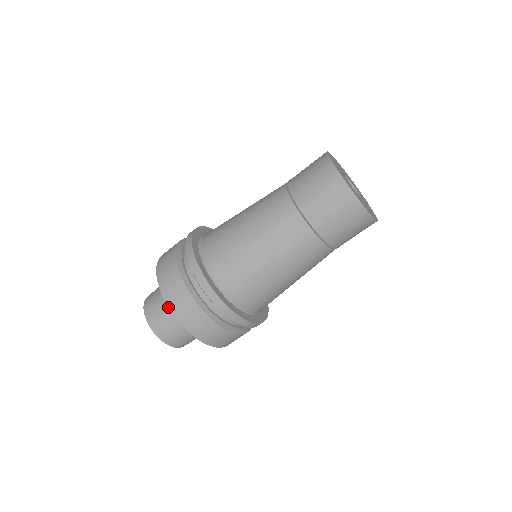
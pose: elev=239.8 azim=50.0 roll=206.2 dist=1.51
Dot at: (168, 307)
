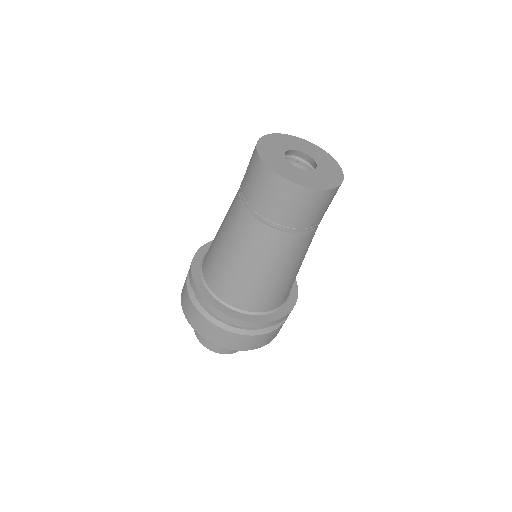
Dot at: (195, 330)
